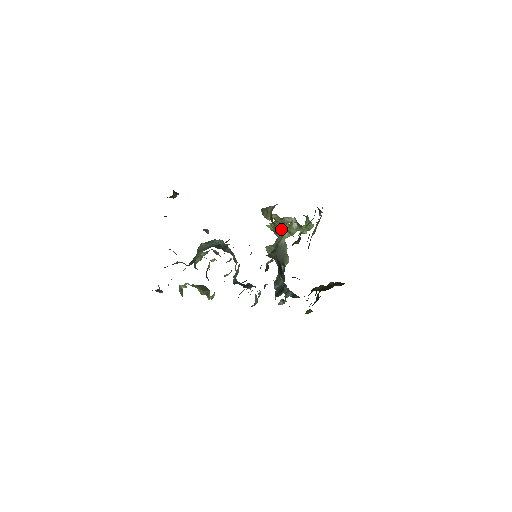
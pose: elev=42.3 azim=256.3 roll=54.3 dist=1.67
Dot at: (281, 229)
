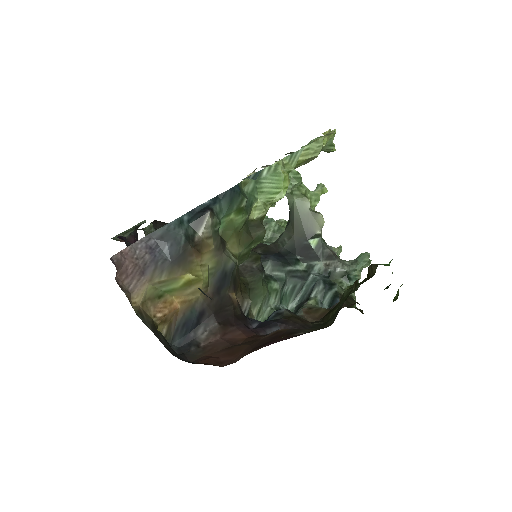
Dot at: occluded
